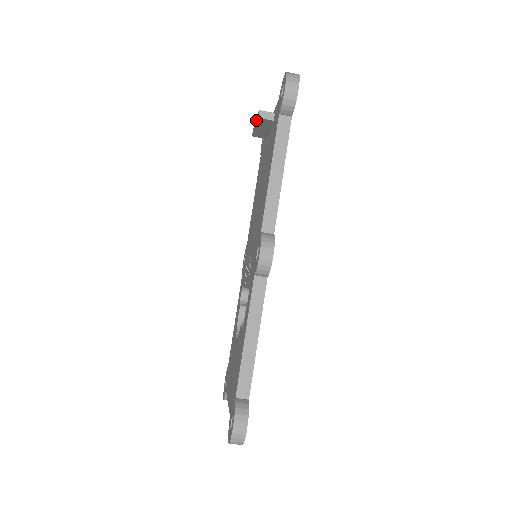
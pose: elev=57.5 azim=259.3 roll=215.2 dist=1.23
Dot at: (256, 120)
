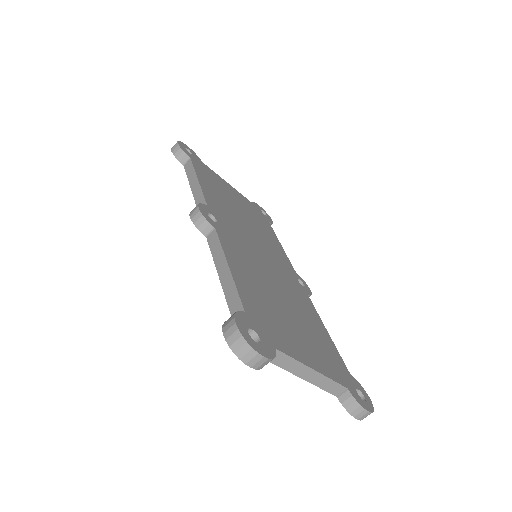
Dot at: occluded
